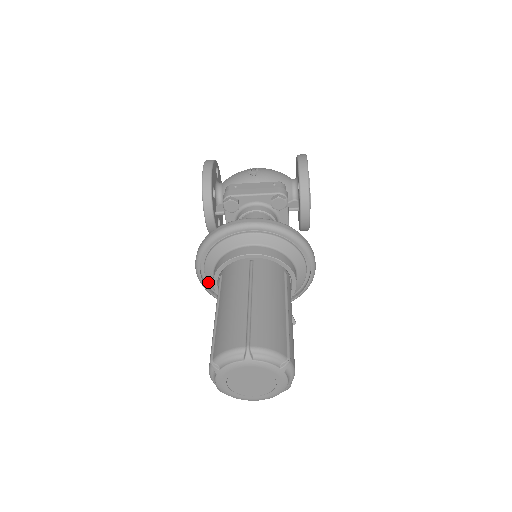
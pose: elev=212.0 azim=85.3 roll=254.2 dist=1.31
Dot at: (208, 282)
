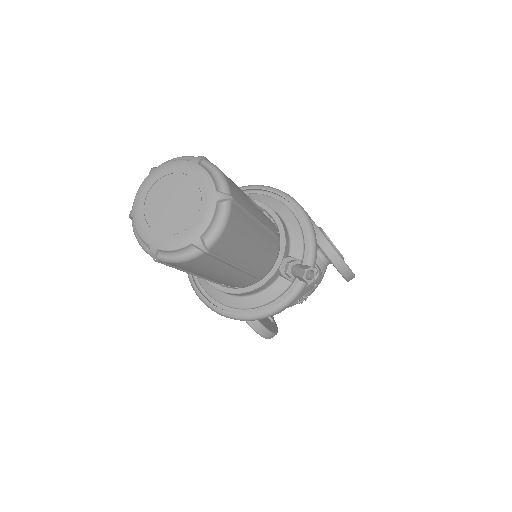
Dot at: (208, 293)
